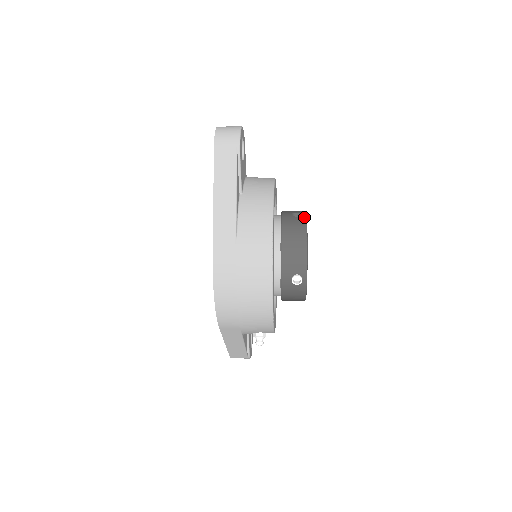
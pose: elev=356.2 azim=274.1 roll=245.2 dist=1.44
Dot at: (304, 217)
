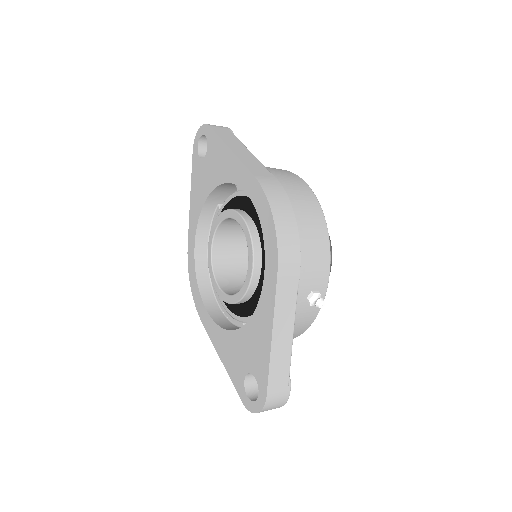
Dot at: occluded
